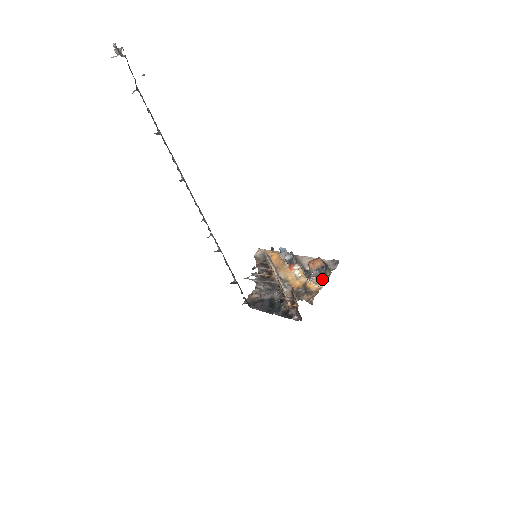
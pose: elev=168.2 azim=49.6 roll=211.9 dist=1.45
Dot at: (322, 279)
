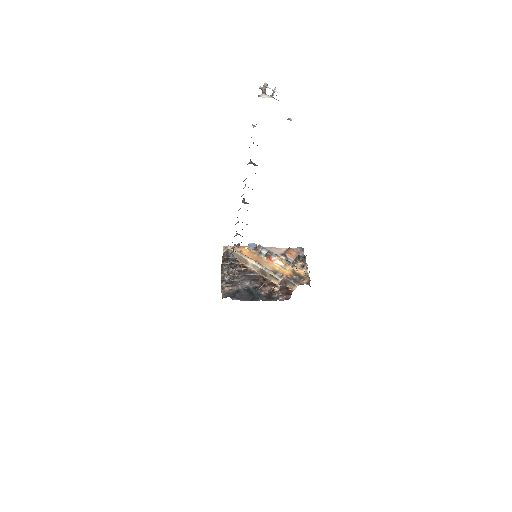
Dot at: (307, 265)
